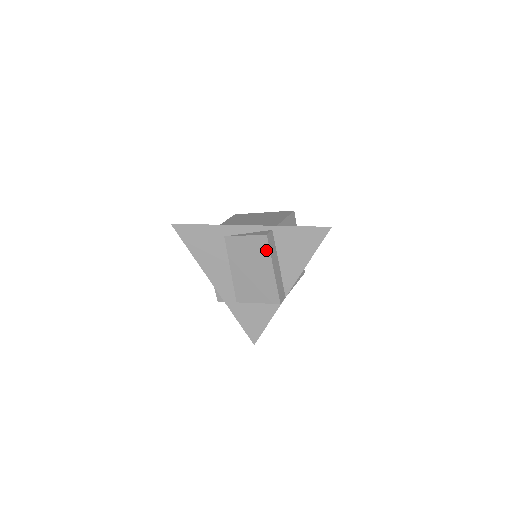
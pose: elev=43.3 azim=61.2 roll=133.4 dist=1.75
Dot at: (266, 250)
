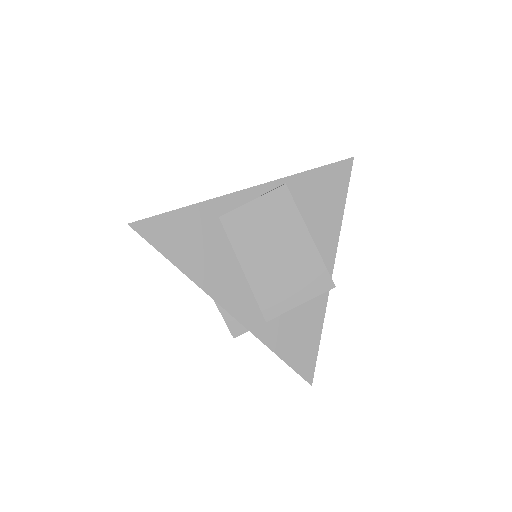
Dot at: (291, 209)
